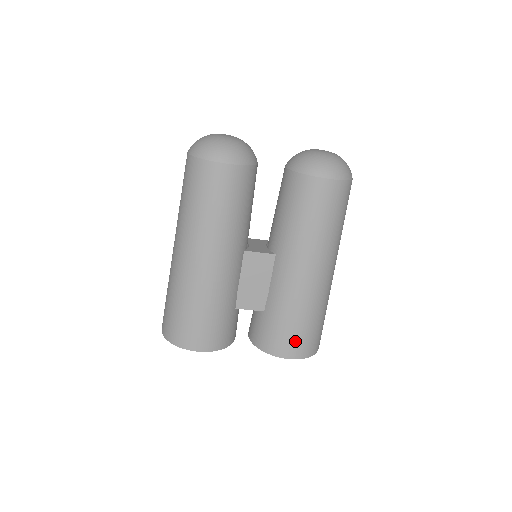
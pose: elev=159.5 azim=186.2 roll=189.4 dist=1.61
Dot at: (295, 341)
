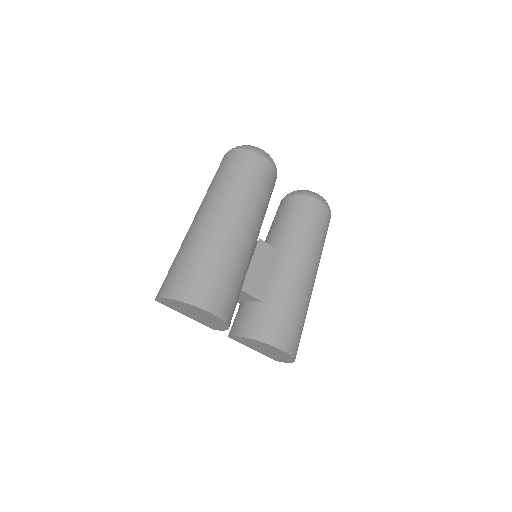
Dot at: (290, 332)
